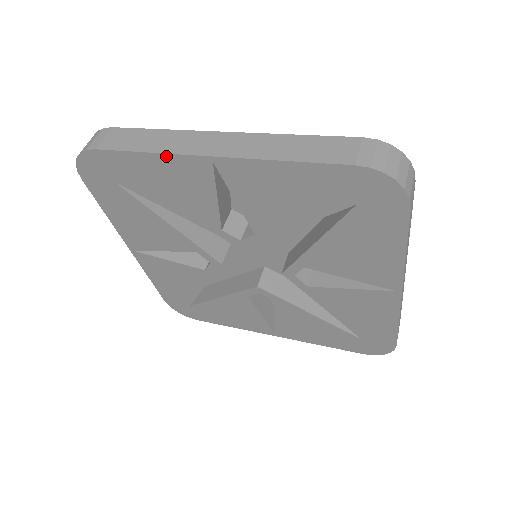
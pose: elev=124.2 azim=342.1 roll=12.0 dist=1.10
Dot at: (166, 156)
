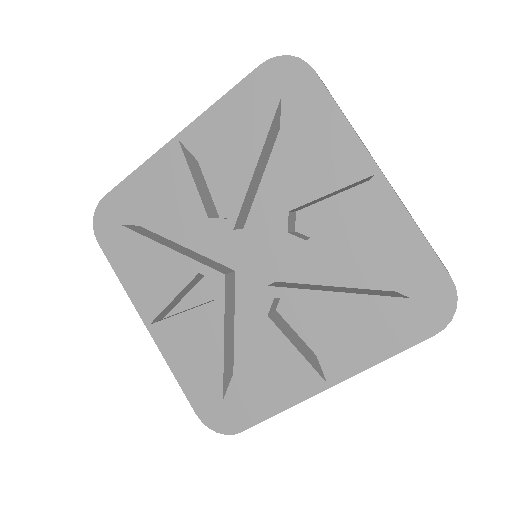
Dot at: (149, 161)
